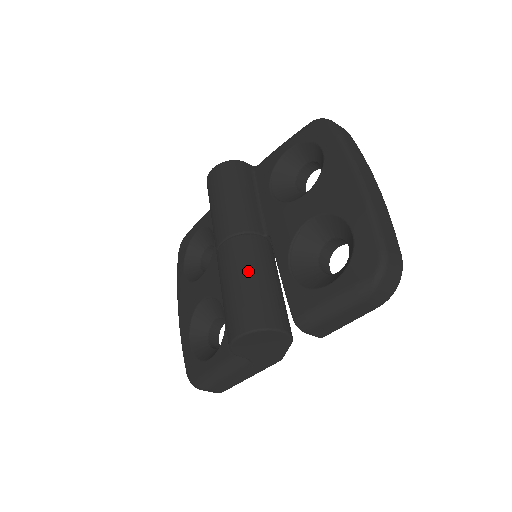
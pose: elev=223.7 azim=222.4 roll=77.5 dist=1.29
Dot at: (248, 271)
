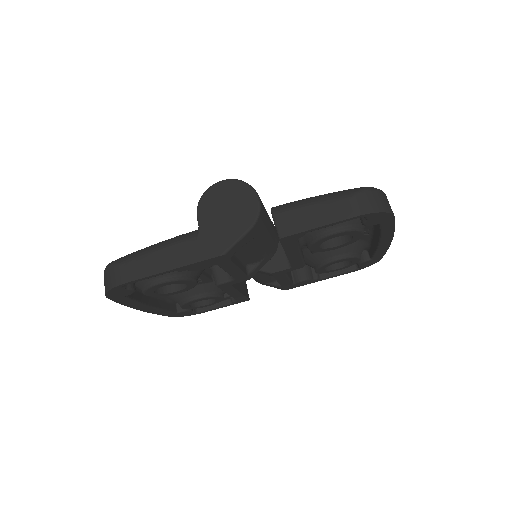
Dot at: occluded
